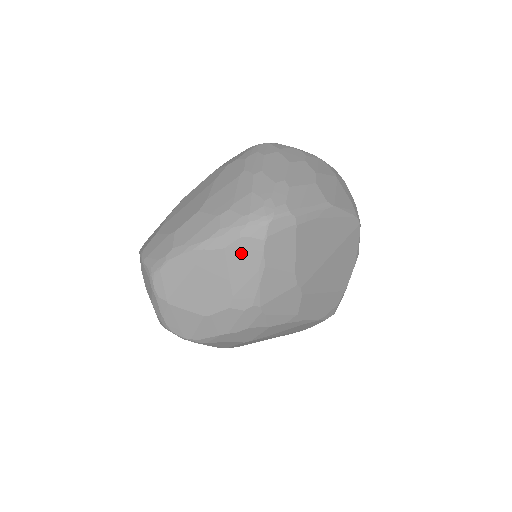
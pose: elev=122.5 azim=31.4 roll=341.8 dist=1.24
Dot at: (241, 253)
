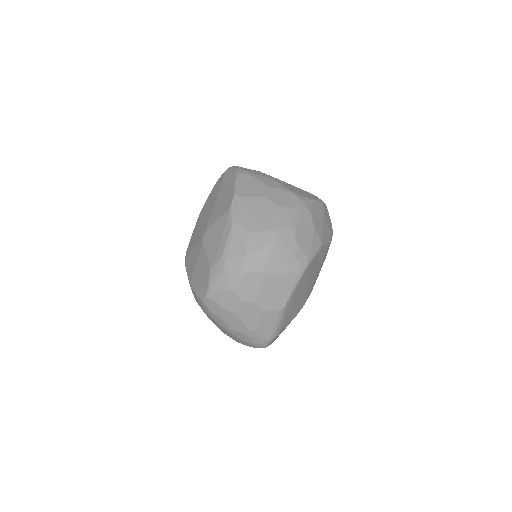
Dot at: occluded
